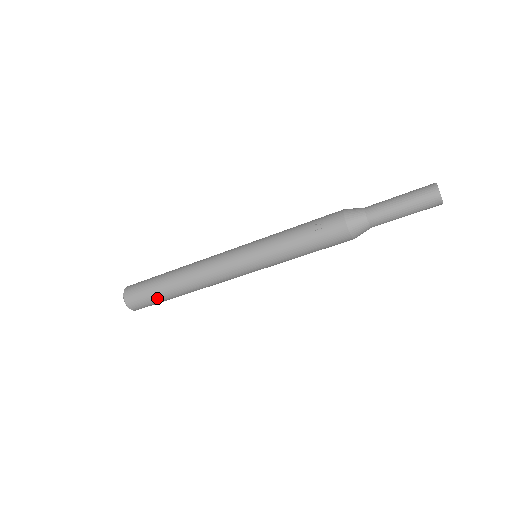
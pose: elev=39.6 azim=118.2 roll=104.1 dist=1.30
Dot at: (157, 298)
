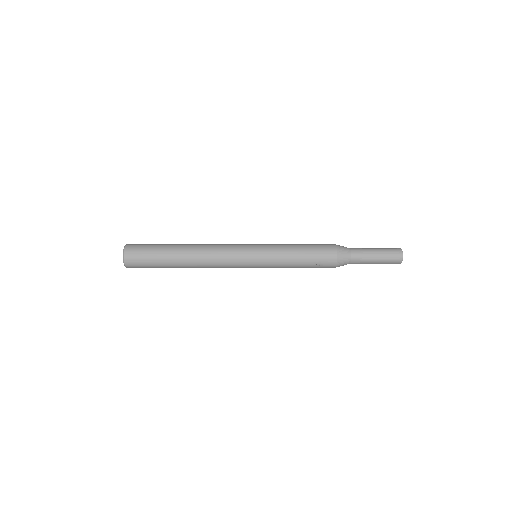
Dot at: occluded
